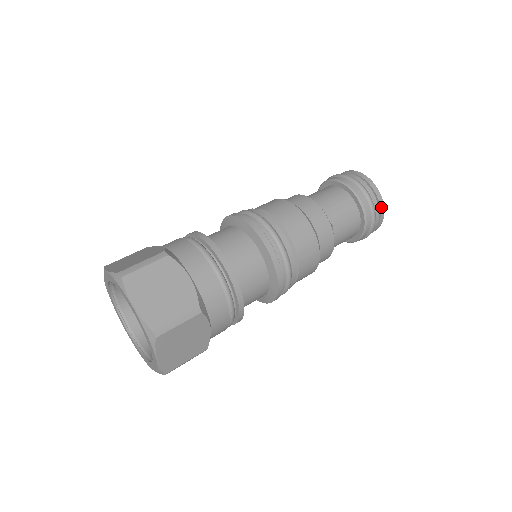
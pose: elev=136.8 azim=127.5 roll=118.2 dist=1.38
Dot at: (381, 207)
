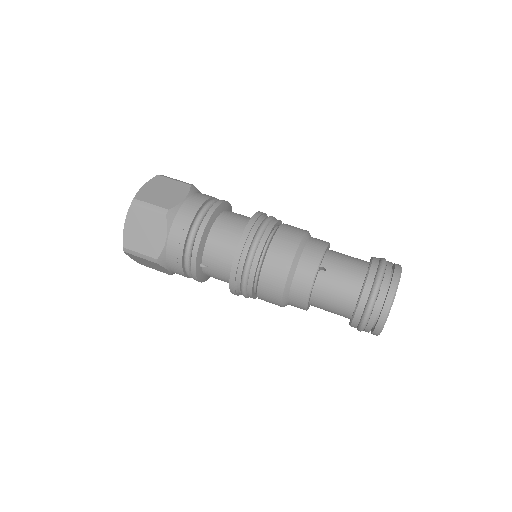
Dot at: (389, 295)
